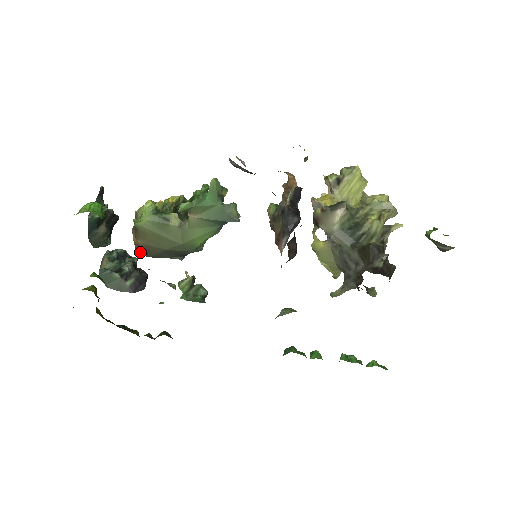
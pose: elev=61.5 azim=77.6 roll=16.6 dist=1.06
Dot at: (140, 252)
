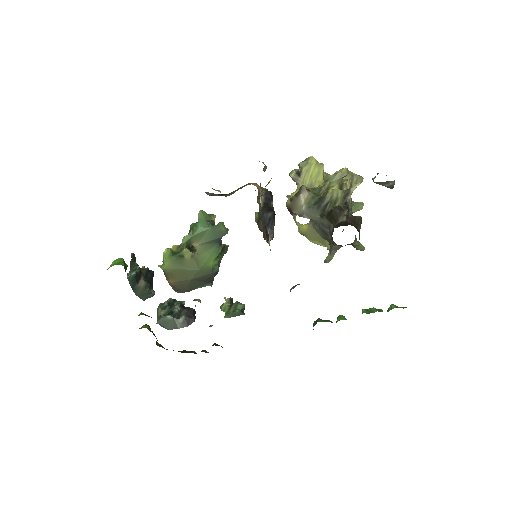
Dot at: (177, 291)
